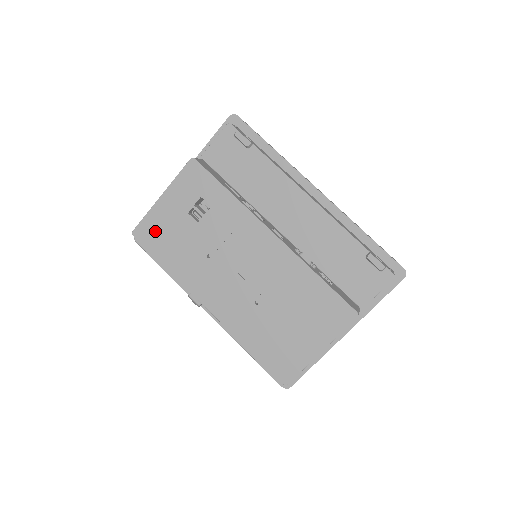
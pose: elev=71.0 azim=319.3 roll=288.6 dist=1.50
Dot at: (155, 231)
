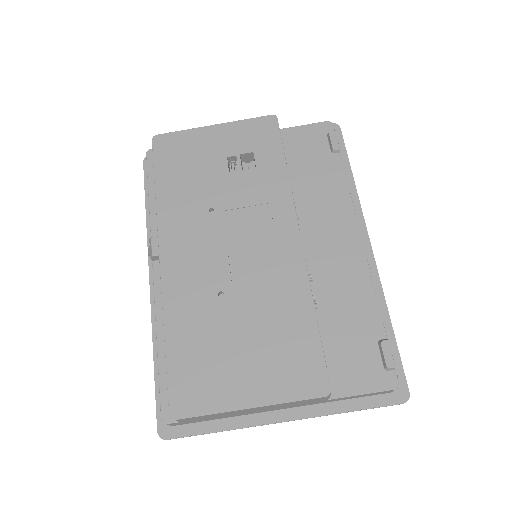
Dot at: (178, 150)
